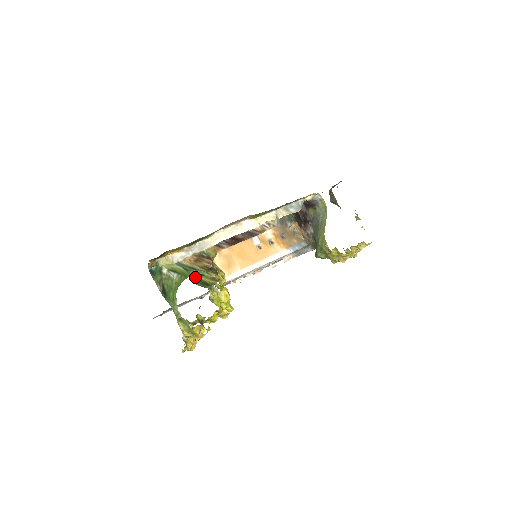
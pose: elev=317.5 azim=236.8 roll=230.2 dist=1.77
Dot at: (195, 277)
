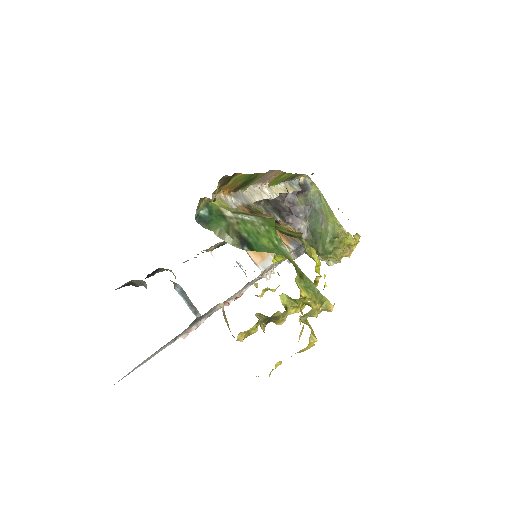
Dot at: occluded
